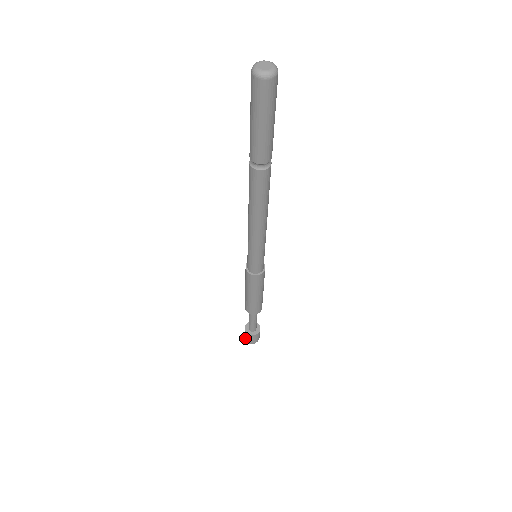
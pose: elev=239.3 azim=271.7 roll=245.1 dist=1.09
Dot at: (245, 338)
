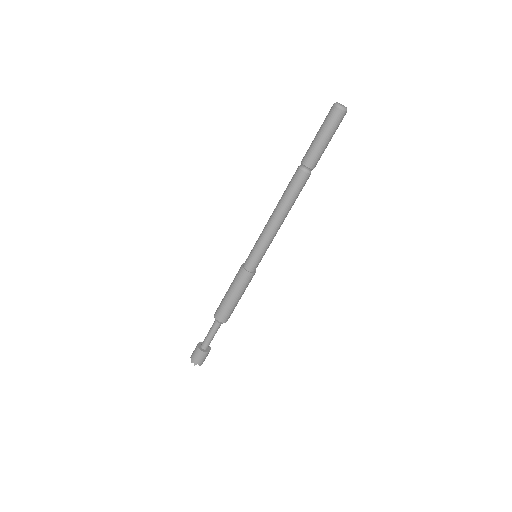
Dot at: (192, 354)
